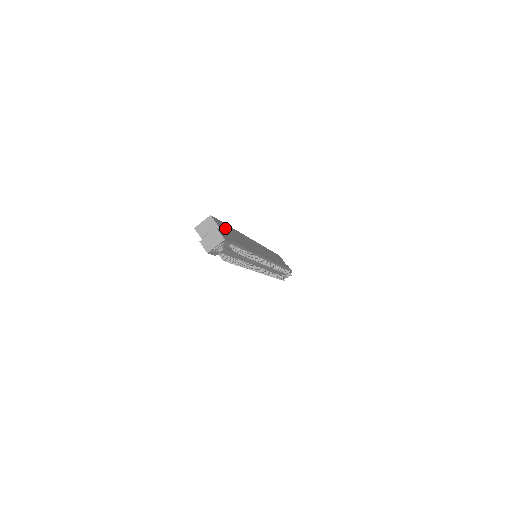
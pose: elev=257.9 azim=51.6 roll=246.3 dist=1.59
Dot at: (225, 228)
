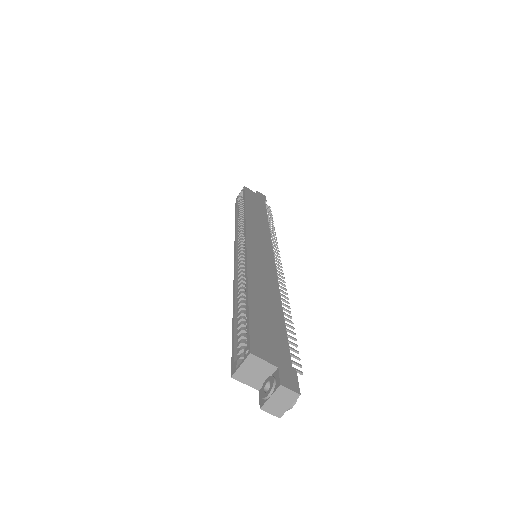
Dot at: (263, 333)
